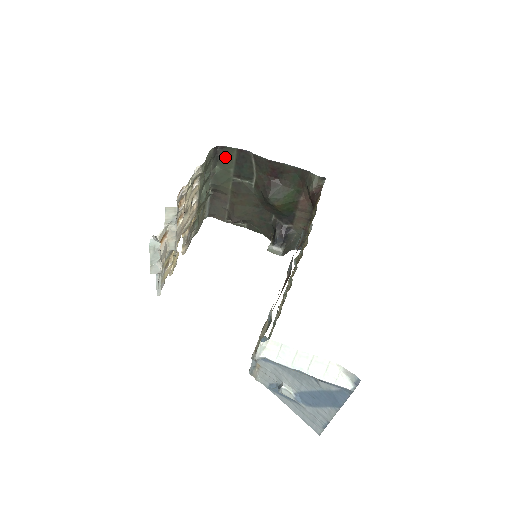
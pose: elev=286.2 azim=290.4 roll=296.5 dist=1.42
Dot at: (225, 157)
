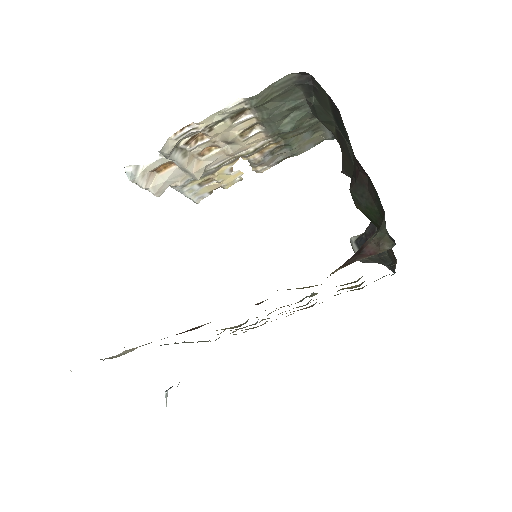
Dot at: (320, 92)
